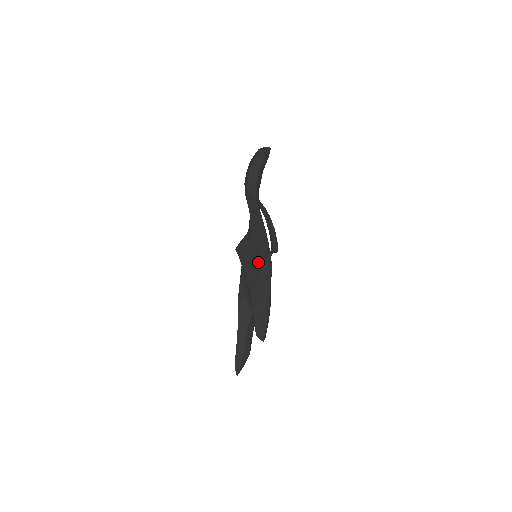
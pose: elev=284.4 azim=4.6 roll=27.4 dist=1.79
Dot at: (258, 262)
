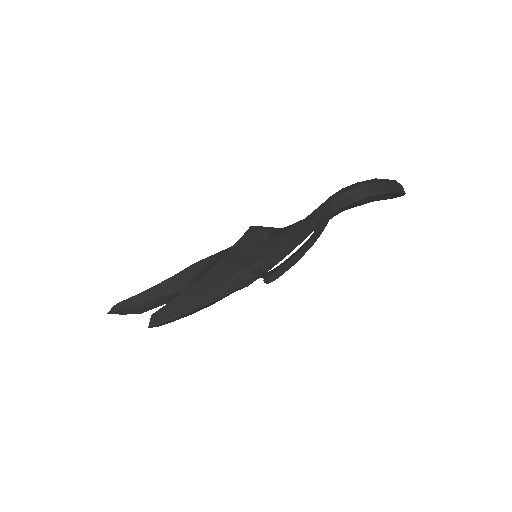
Dot at: (244, 265)
